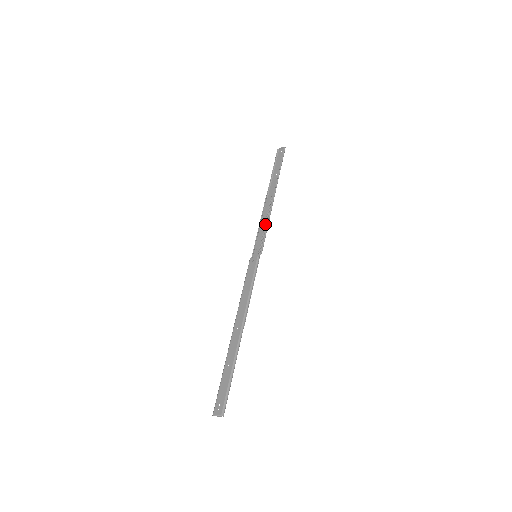
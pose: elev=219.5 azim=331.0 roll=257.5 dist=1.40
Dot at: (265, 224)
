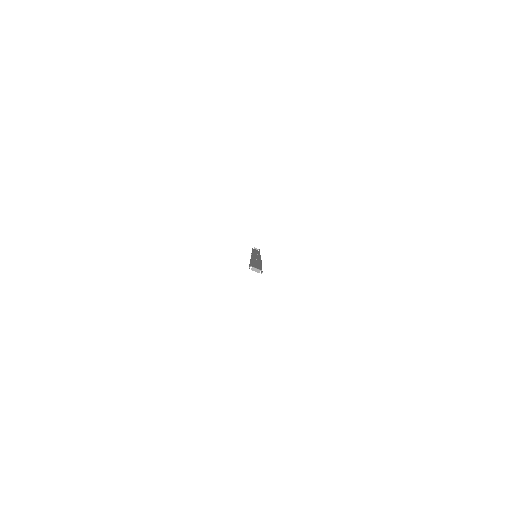
Dot at: occluded
